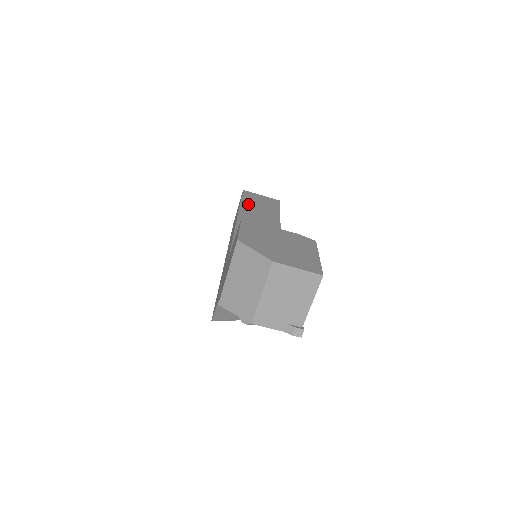
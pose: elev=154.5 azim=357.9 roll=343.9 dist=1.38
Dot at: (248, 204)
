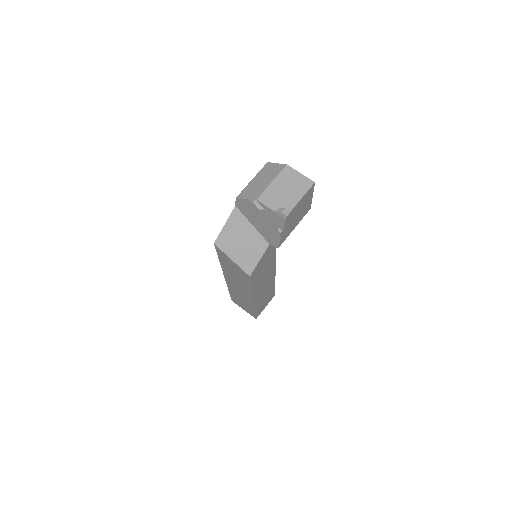
Dot at: occluded
